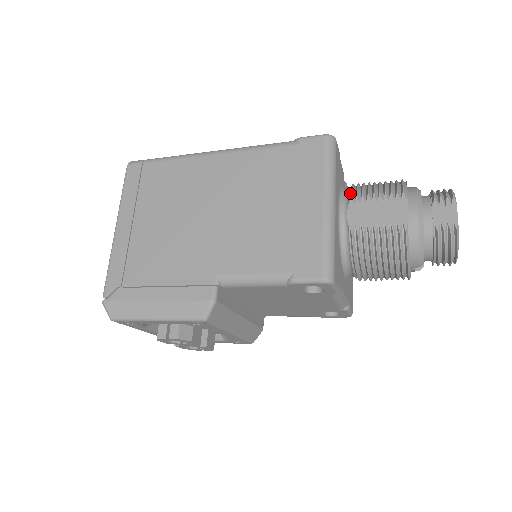
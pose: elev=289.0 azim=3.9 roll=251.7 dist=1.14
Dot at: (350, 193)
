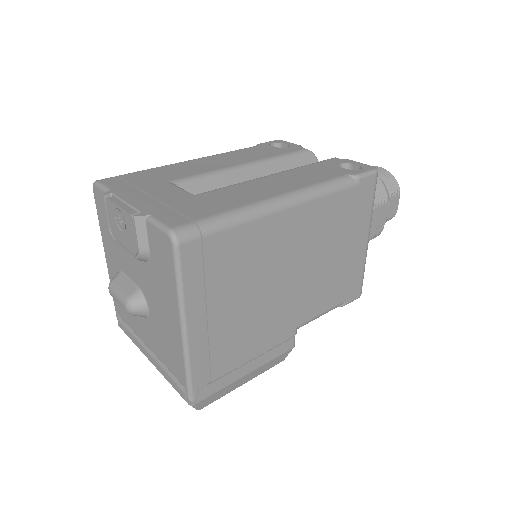
Dot at: occluded
